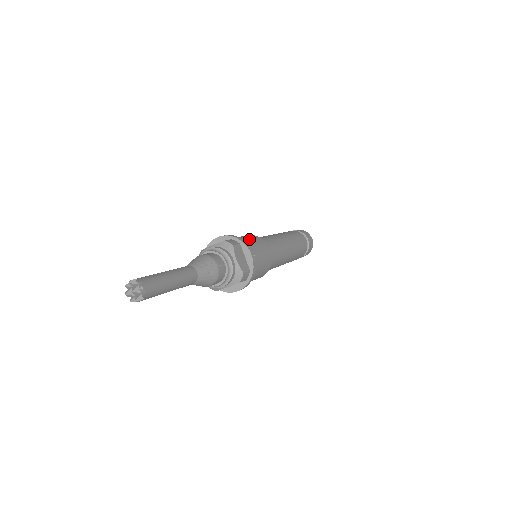
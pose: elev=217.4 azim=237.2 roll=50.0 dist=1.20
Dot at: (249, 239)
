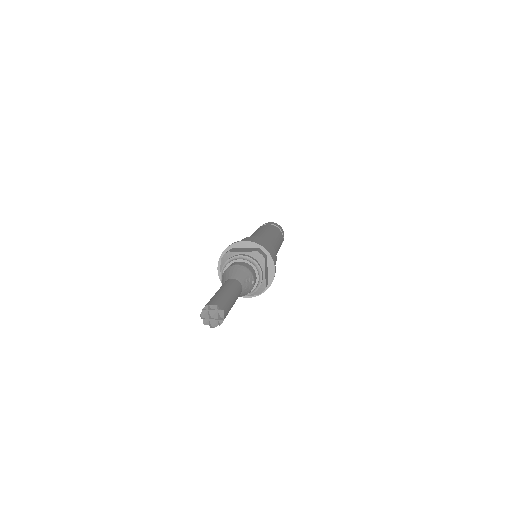
Dot at: (267, 246)
